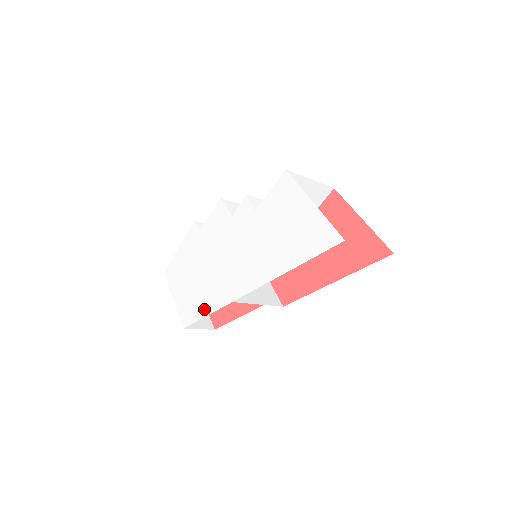
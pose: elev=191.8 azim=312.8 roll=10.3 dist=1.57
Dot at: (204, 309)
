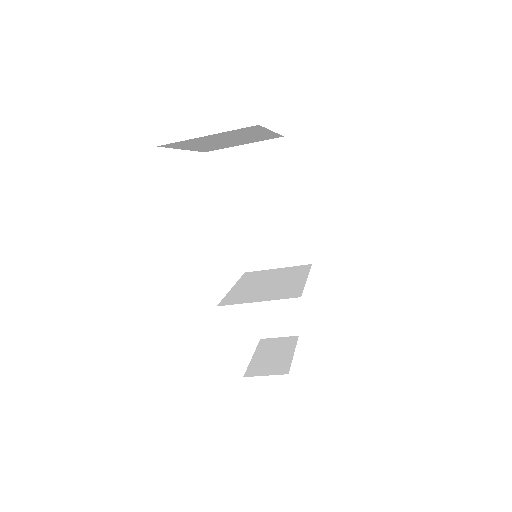
Dot at: occluded
